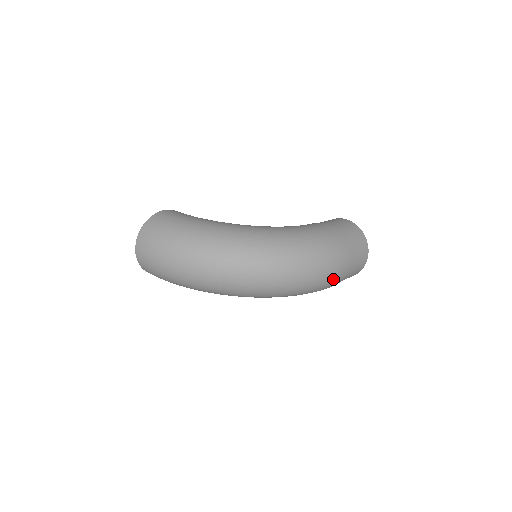
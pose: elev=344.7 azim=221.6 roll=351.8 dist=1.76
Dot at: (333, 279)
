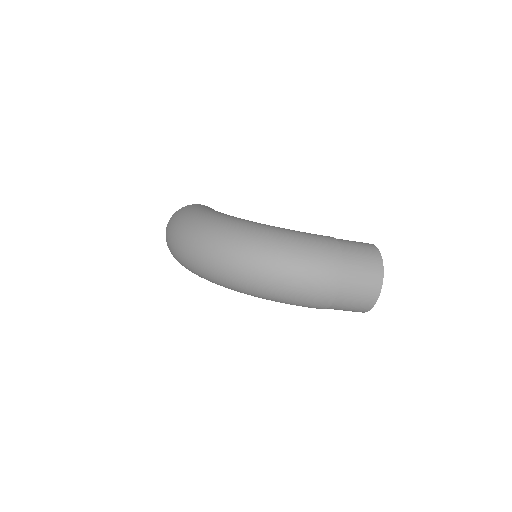
Dot at: (314, 291)
